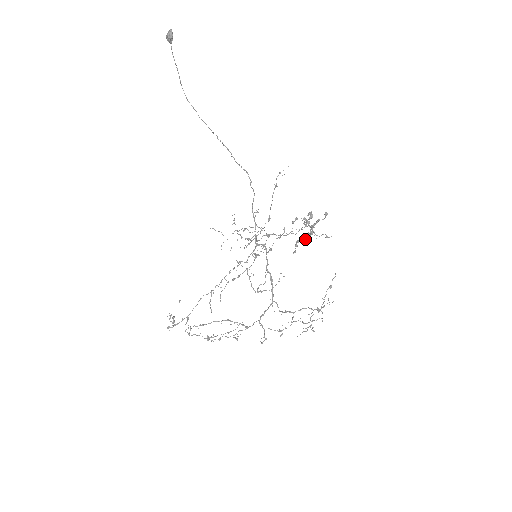
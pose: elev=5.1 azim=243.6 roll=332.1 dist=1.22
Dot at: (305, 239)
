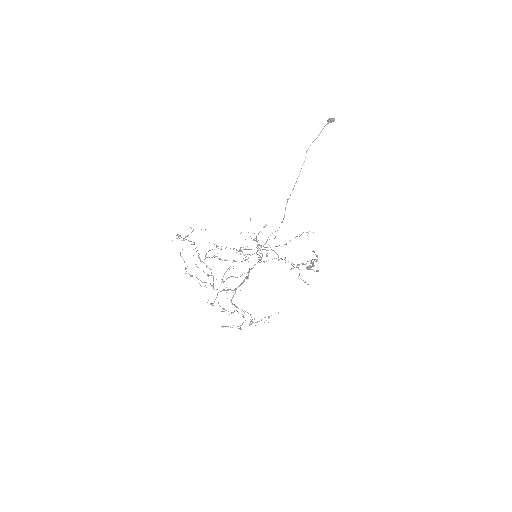
Dot at: (307, 266)
